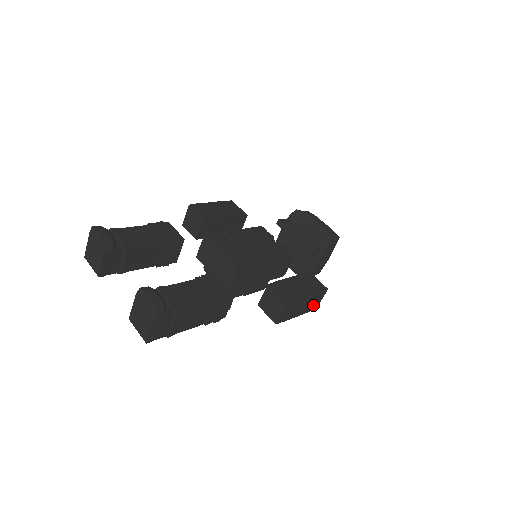
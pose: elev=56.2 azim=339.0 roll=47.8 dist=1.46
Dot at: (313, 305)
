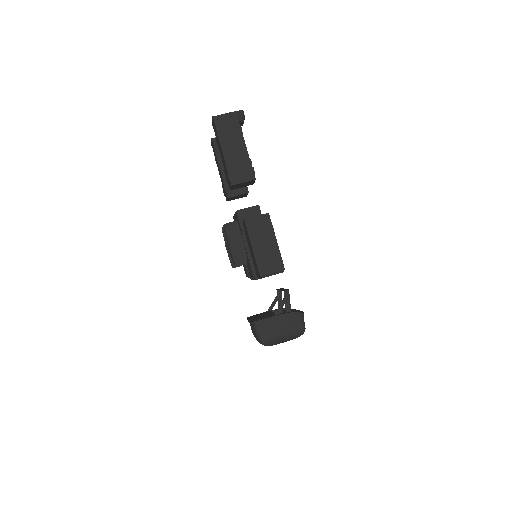
Dot at: (265, 264)
